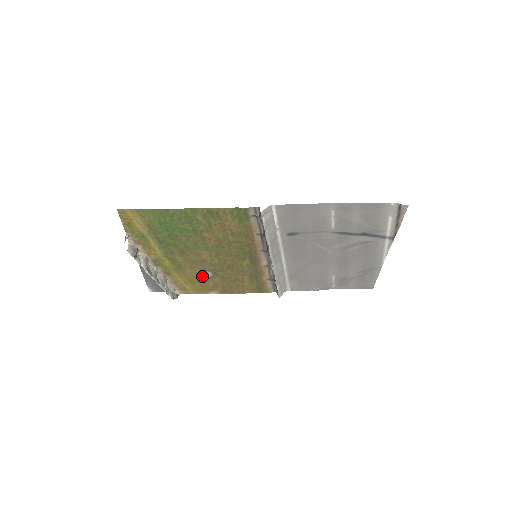
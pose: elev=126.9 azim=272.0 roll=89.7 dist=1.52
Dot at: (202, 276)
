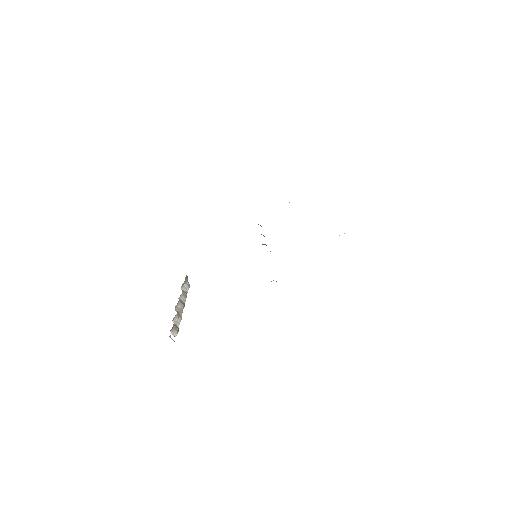
Dot at: occluded
